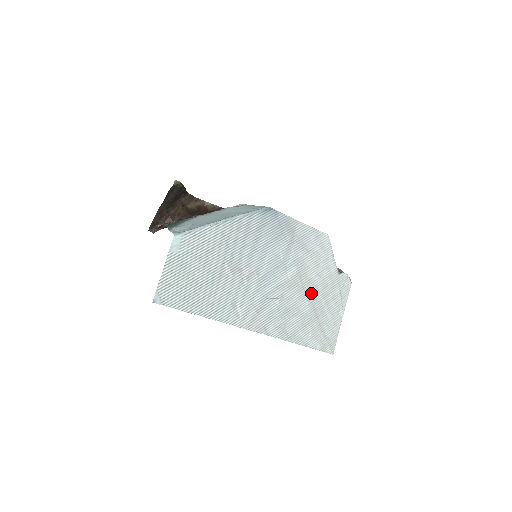
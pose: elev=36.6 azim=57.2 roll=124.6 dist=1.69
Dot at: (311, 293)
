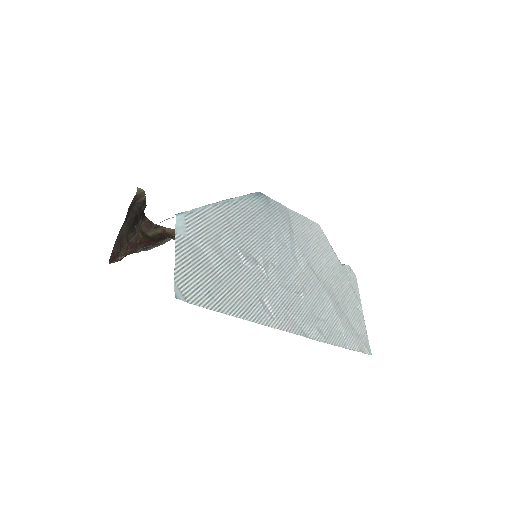
Dot at: (327, 286)
